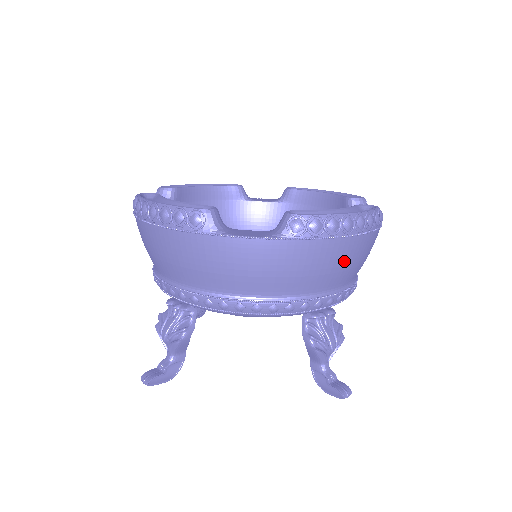
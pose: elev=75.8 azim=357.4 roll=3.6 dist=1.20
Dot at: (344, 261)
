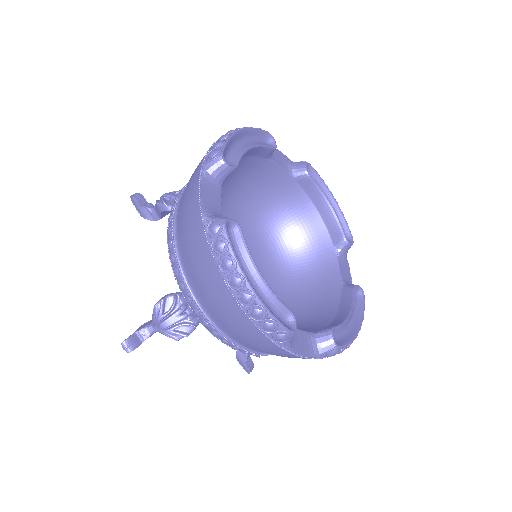
Dot at: occluded
